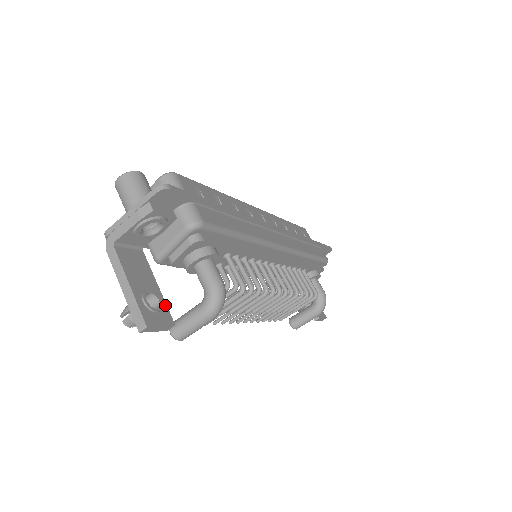
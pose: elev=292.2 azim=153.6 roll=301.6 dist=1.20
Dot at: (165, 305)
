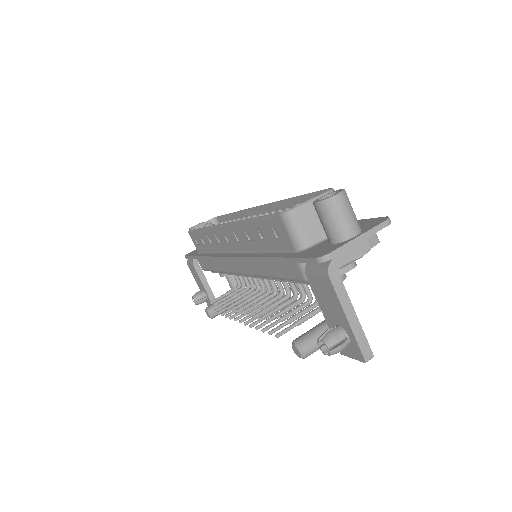
Dot at: occluded
